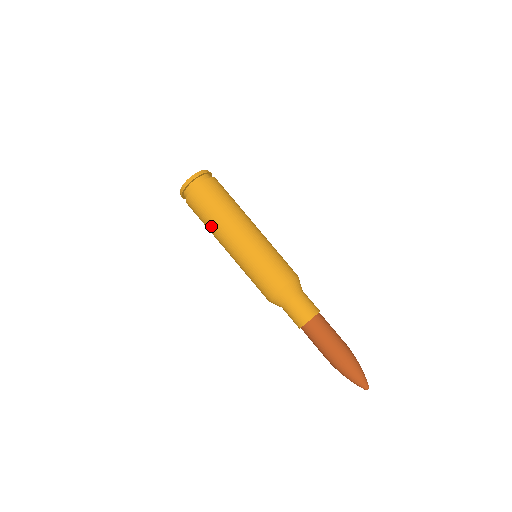
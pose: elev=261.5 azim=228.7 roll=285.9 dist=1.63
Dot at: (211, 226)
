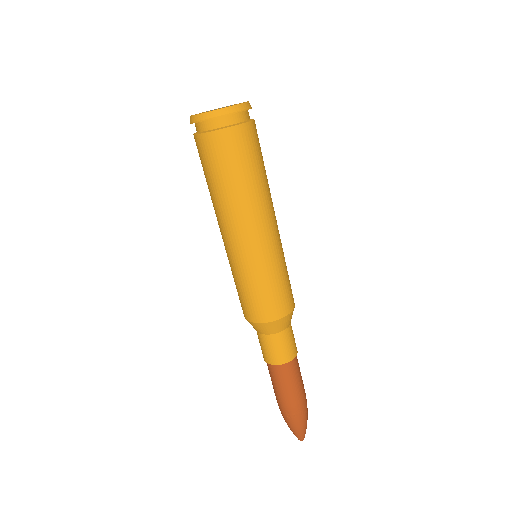
Dot at: (213, 196)
